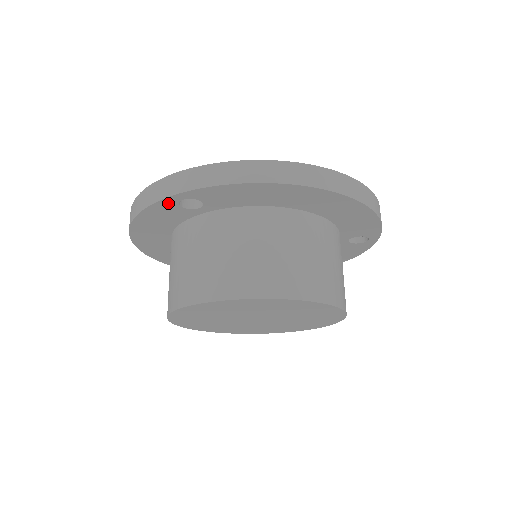
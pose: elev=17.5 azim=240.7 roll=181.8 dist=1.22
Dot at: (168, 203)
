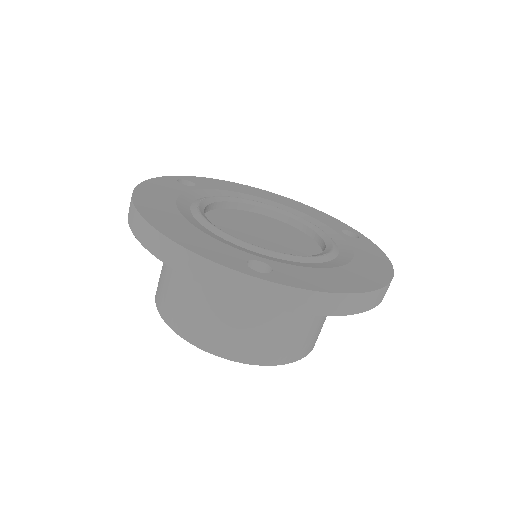
Dot at: occluded
